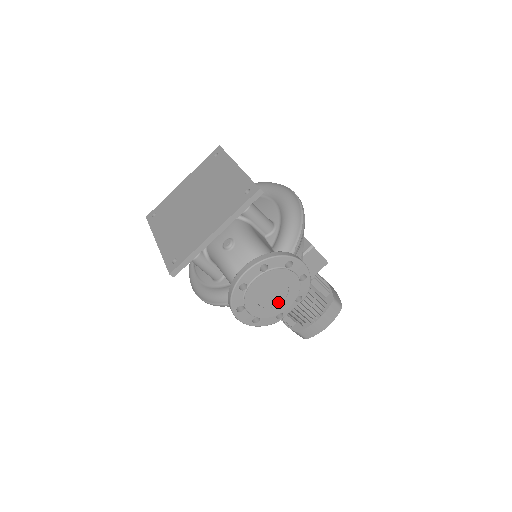
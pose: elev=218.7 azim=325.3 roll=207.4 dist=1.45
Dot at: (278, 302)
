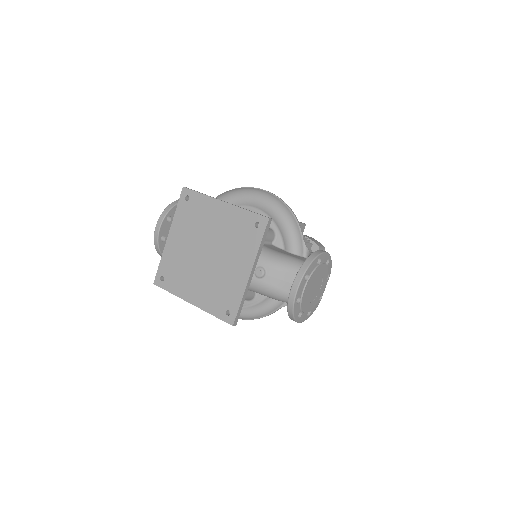
Dot at: (318, 290)
